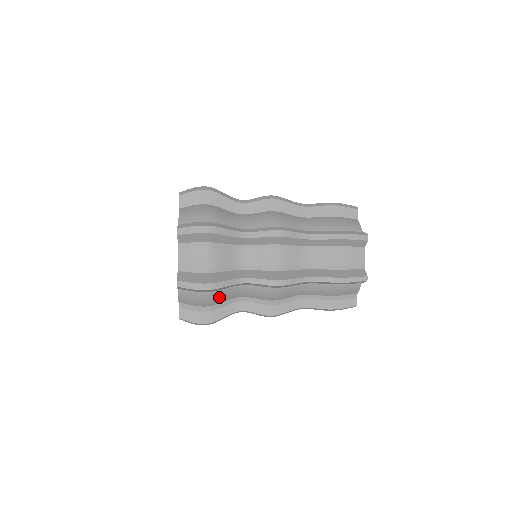
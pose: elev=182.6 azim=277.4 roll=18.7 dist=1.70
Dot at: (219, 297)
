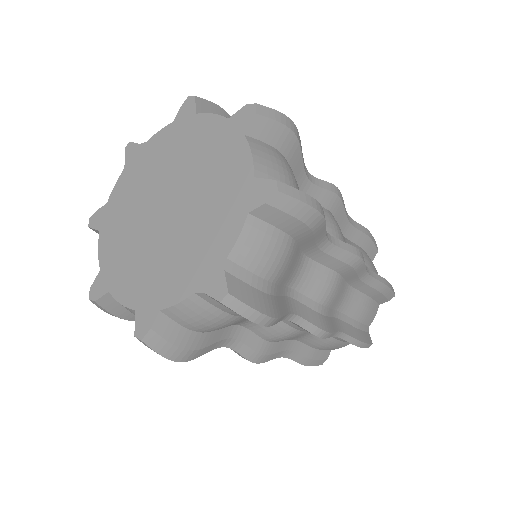
Dot at: (288, 265)
